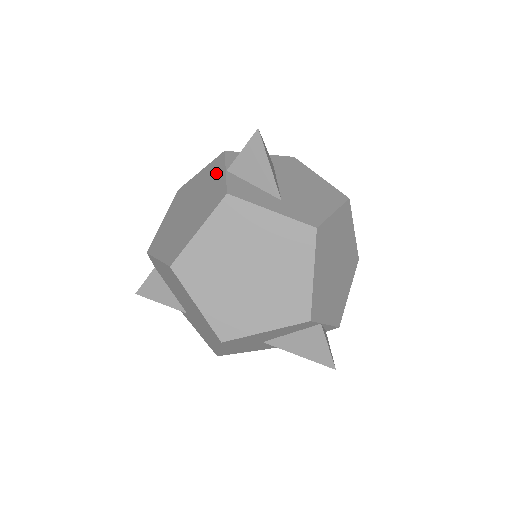
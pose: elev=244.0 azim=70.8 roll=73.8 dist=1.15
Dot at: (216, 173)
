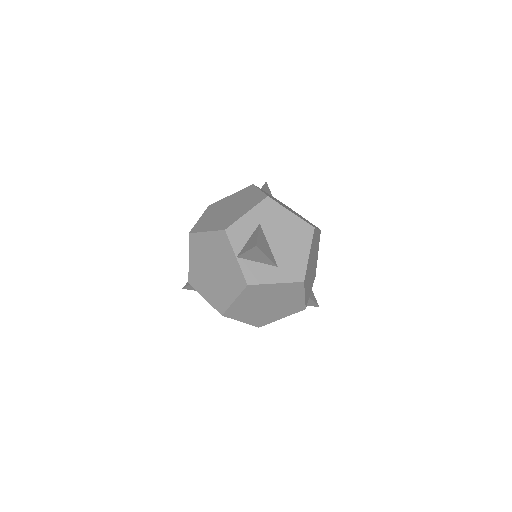
Dot at: (227, 252)
